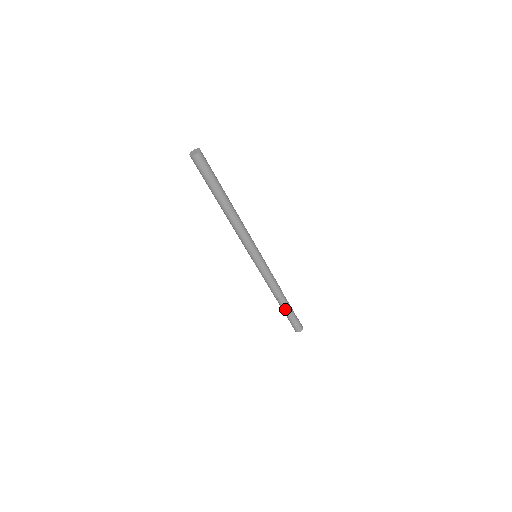
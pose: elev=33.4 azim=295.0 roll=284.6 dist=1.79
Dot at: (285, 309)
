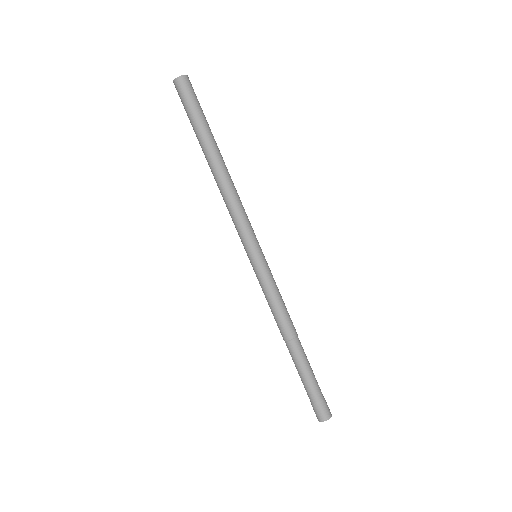
Dot at: (302, 364)
